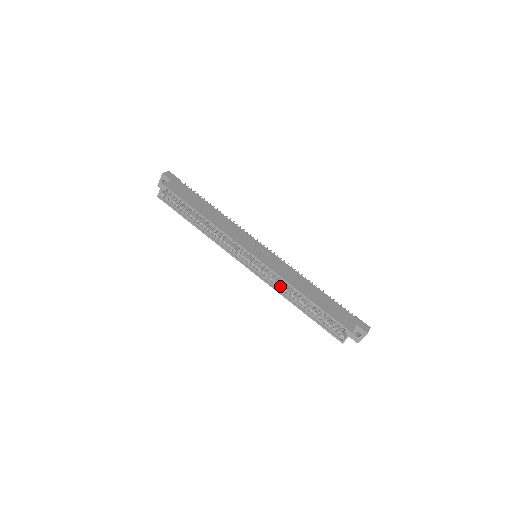
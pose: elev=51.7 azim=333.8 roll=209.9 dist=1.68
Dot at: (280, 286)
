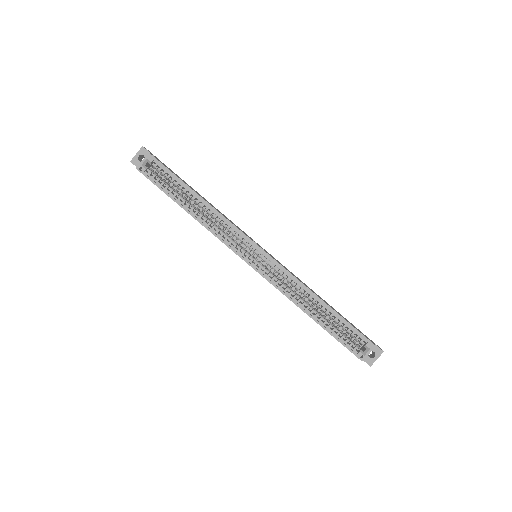
Dot at: (289, 290)
